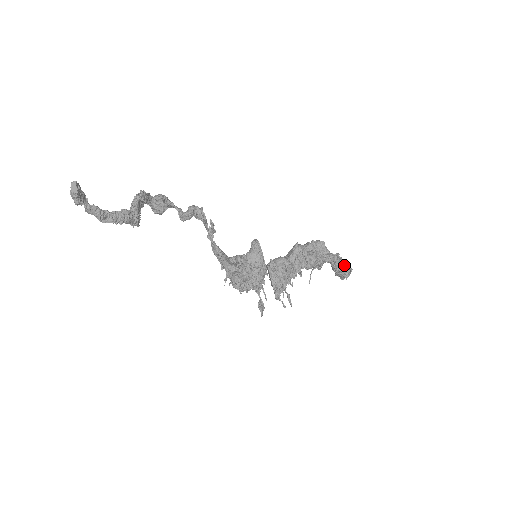
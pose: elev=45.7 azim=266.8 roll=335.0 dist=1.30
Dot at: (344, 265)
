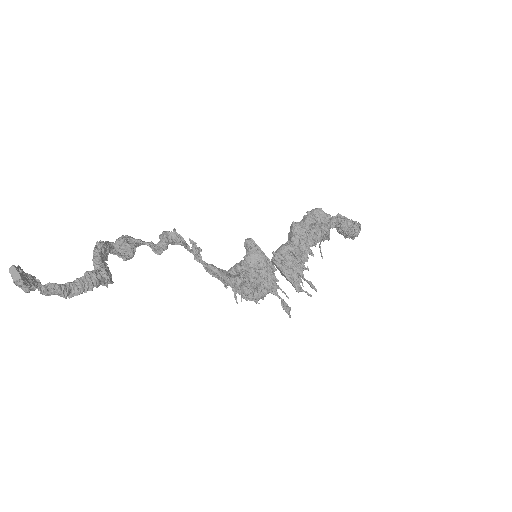
Dot at: (350, 223)
